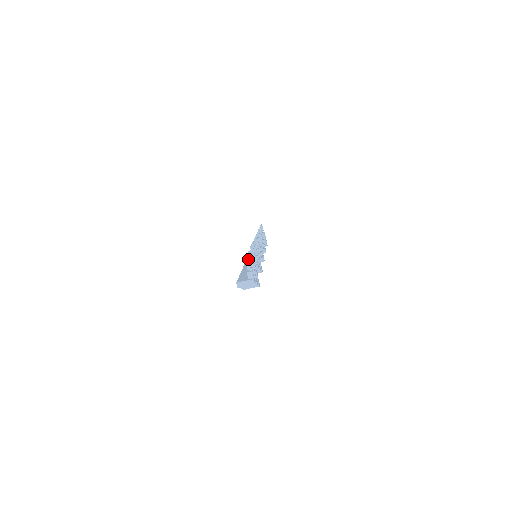
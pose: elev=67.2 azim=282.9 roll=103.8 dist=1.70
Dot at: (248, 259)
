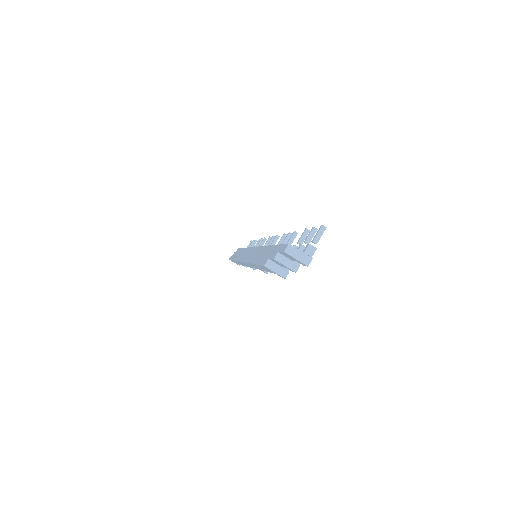
Dot at: occluded
